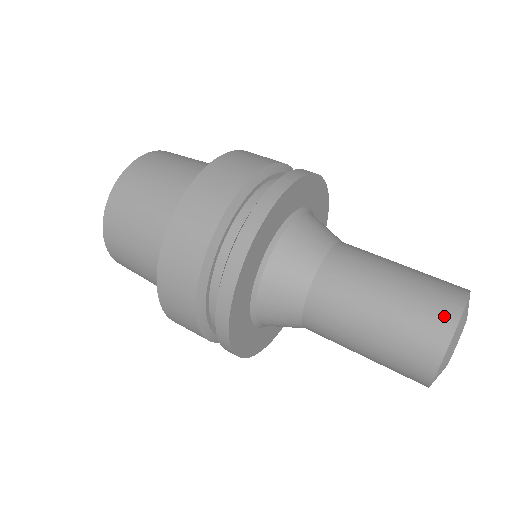
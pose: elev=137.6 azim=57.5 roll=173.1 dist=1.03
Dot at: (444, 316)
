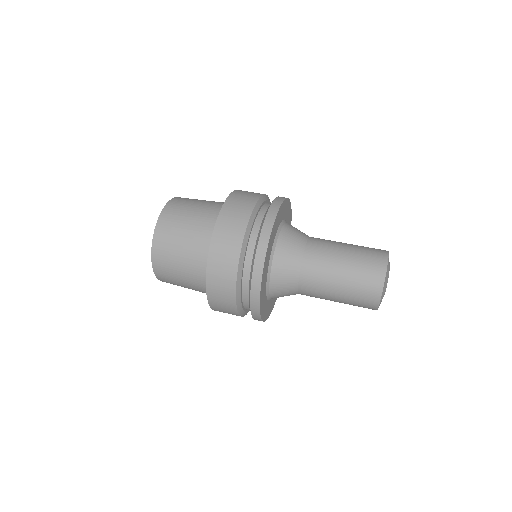
Dot at: (376, 283)
